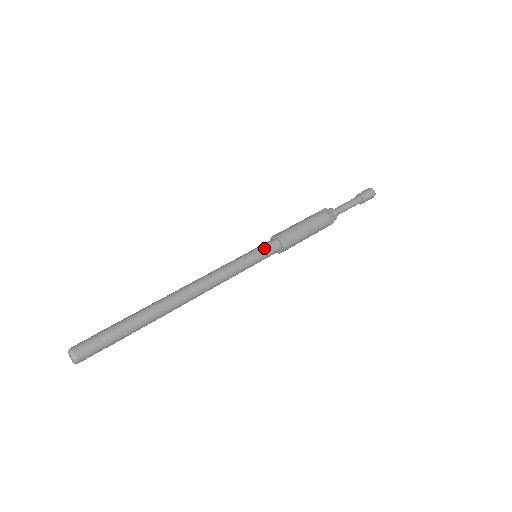
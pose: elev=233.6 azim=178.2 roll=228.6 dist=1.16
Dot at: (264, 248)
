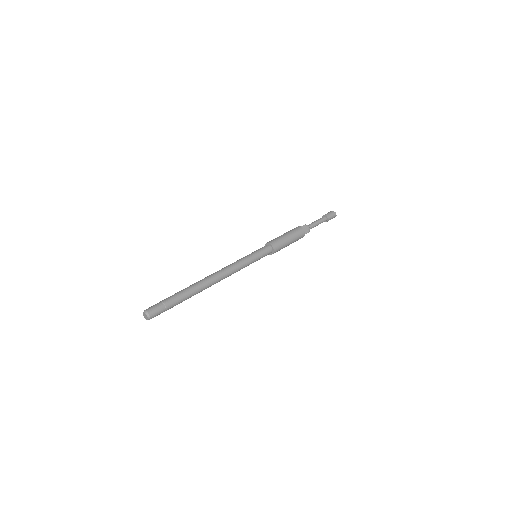
Dot at: (259, 249)
